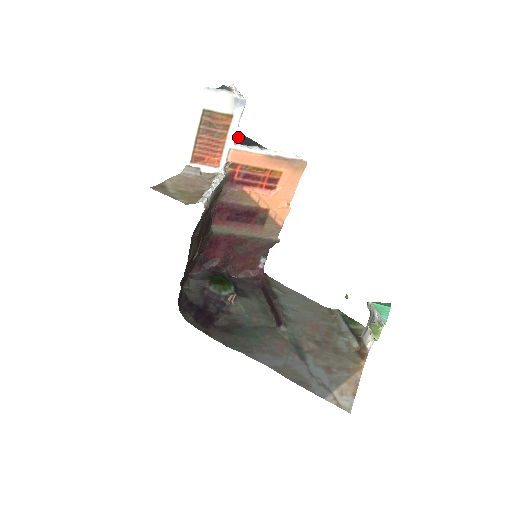
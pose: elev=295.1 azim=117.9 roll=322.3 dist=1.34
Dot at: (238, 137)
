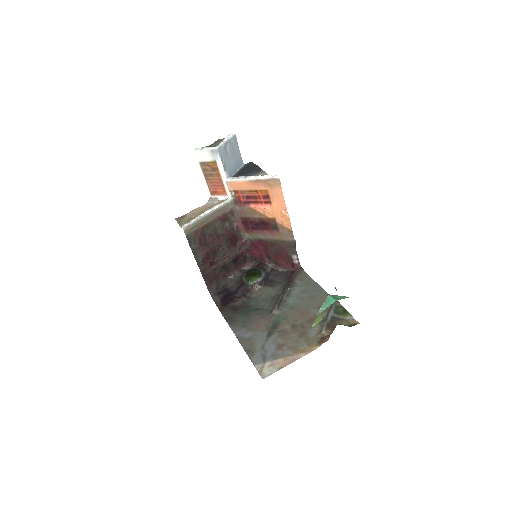
Dot at: (248, 168)
